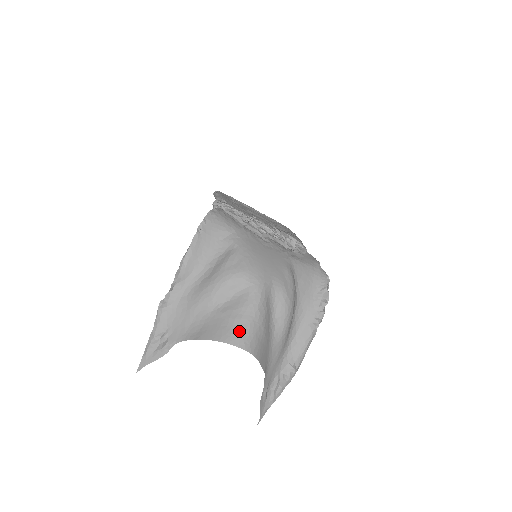
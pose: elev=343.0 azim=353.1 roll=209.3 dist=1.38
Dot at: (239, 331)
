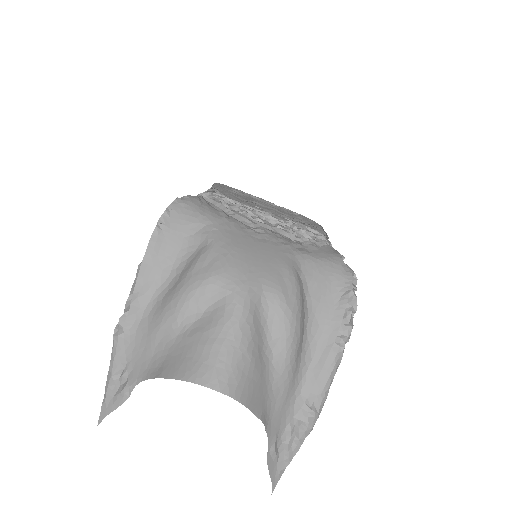
Dot at: (210, 363)
